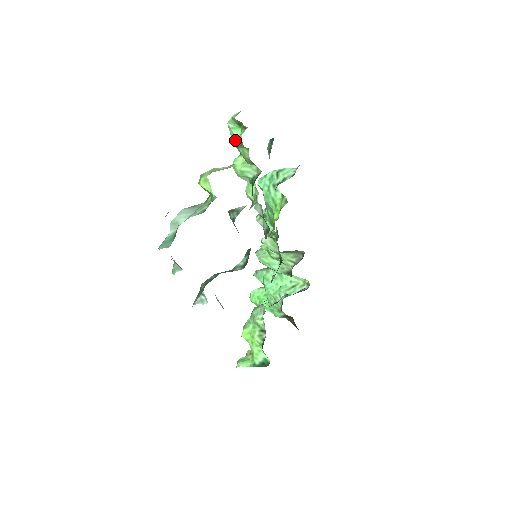
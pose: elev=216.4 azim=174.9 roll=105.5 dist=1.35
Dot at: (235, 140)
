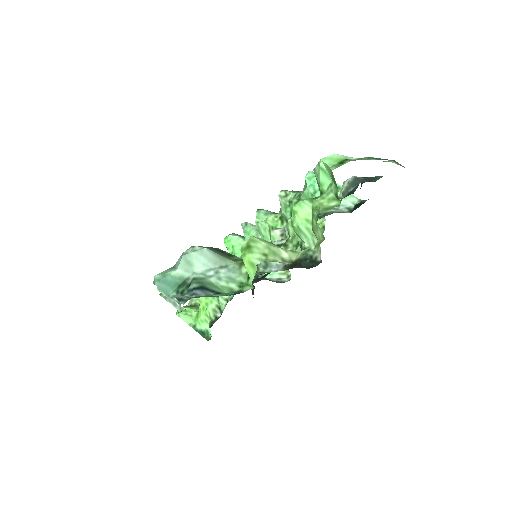
Dot at: (316, 176)
